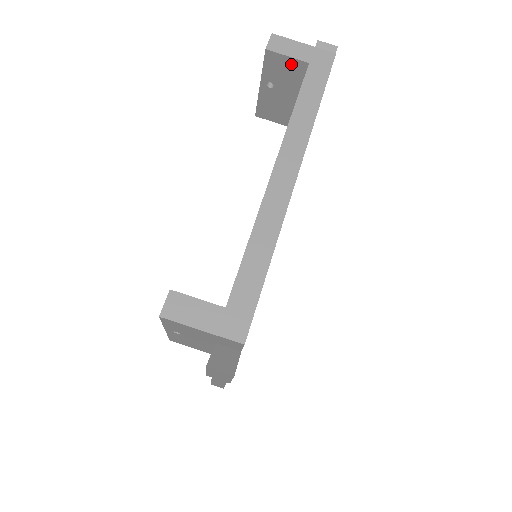
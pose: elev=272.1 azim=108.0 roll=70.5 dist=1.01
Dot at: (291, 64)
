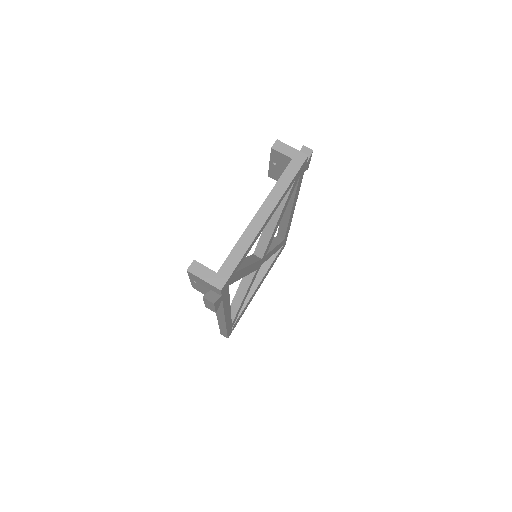
Dot at: (284, 157)
